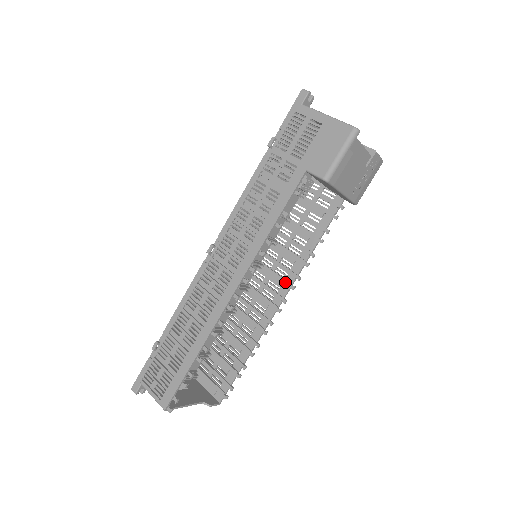
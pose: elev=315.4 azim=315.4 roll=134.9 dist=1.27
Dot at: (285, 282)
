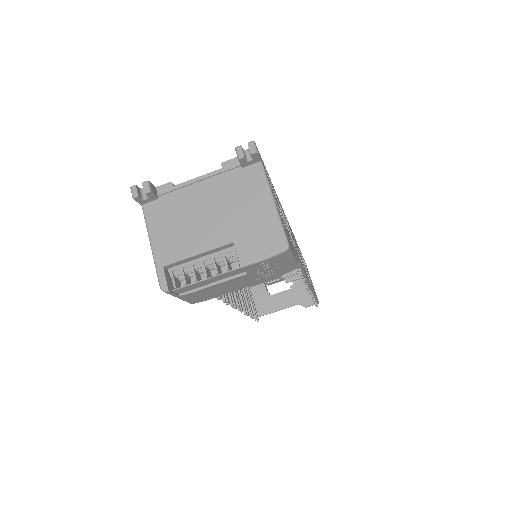
Dot at: occluded
